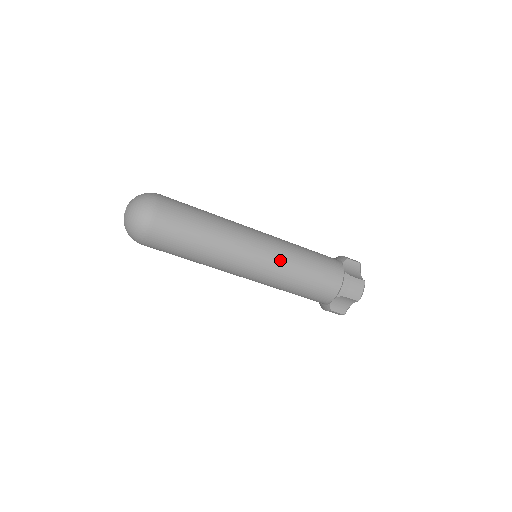
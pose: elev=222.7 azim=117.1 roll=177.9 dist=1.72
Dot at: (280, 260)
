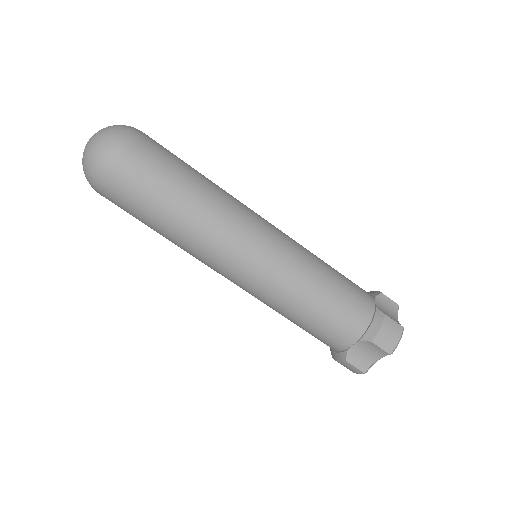
Dot at: (289, 263)
